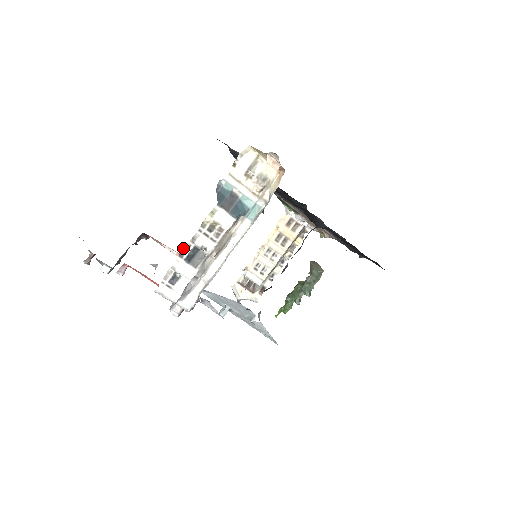
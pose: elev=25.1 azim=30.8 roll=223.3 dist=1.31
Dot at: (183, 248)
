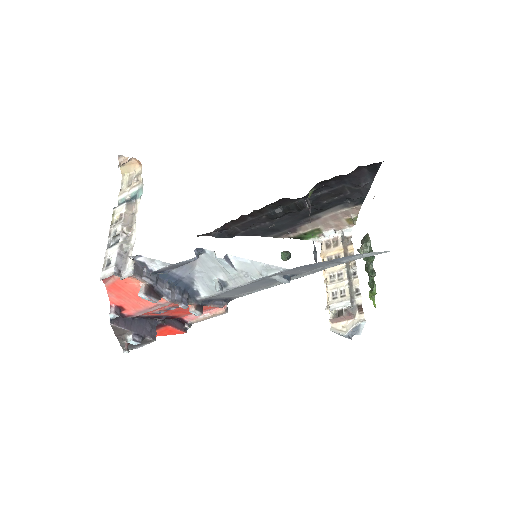
Dot at: (108, 245)
